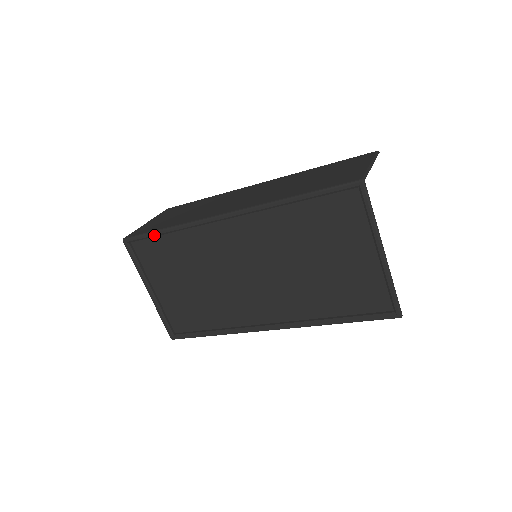
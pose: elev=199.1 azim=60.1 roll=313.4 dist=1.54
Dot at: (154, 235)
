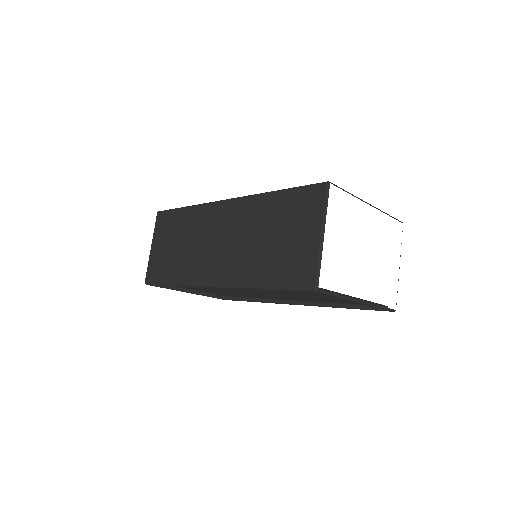
Dot at: occluded
